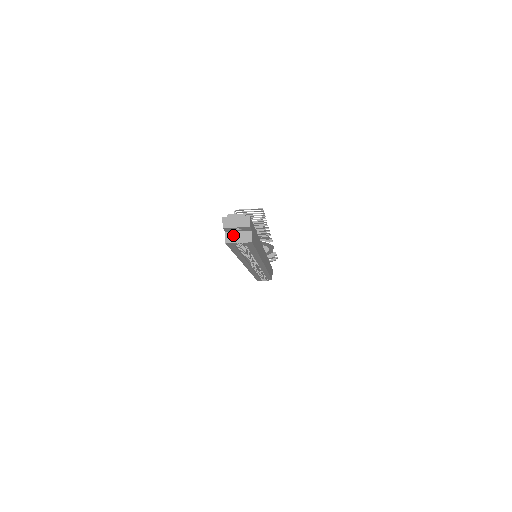
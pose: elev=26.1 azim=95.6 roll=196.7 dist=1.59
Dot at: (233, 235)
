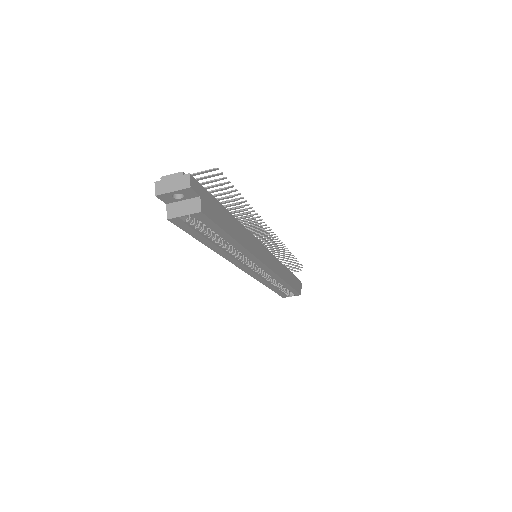
Dot at: (176, 207)
